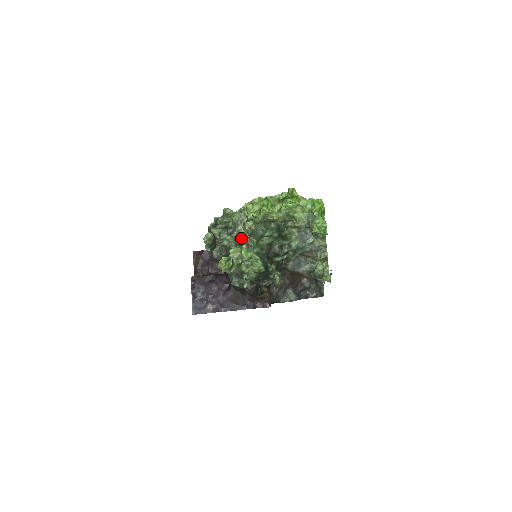
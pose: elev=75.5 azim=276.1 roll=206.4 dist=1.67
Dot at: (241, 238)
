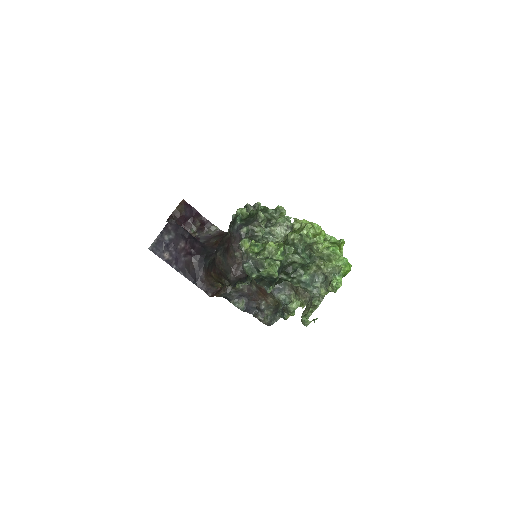
Dot at: (267, 236)
